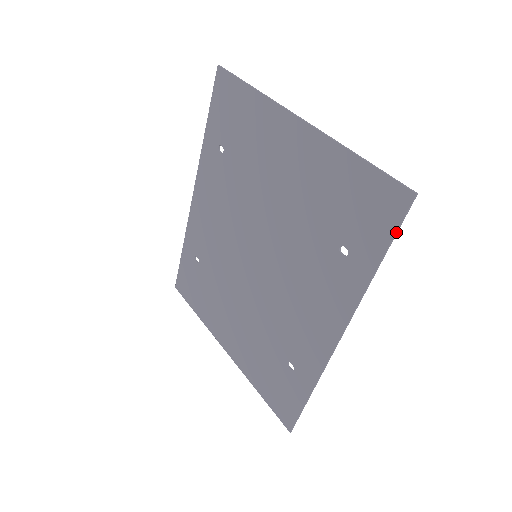
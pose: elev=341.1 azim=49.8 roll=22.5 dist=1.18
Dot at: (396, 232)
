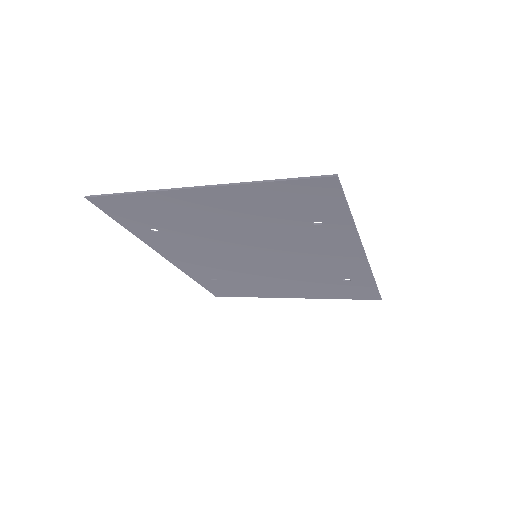
Dot at: (345, 198)
